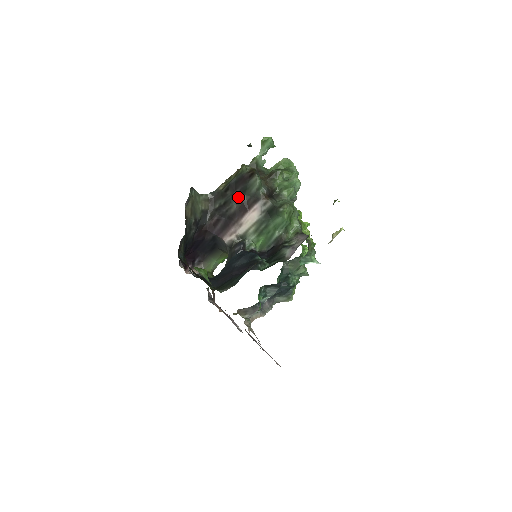
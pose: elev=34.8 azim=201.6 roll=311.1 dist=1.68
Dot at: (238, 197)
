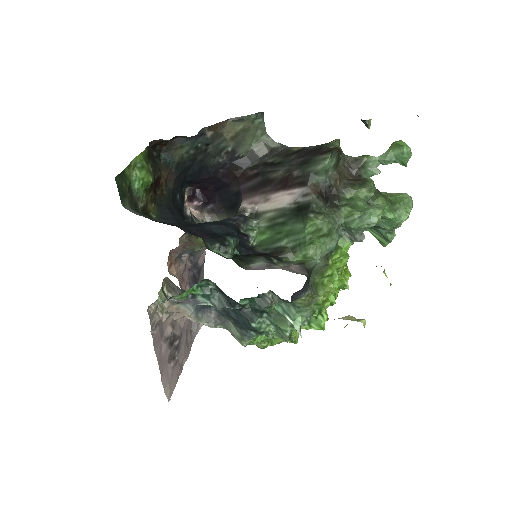
Dot at: (293, 166)
